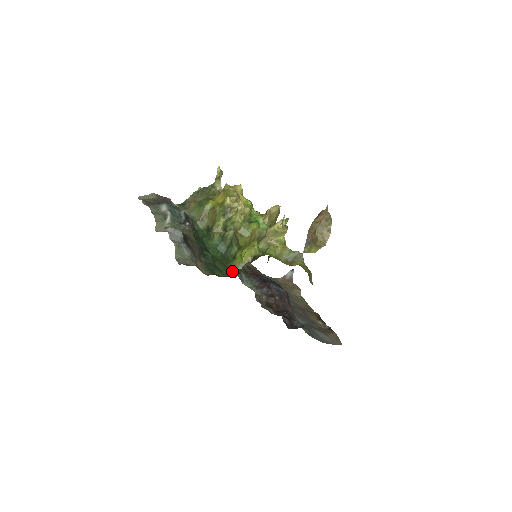
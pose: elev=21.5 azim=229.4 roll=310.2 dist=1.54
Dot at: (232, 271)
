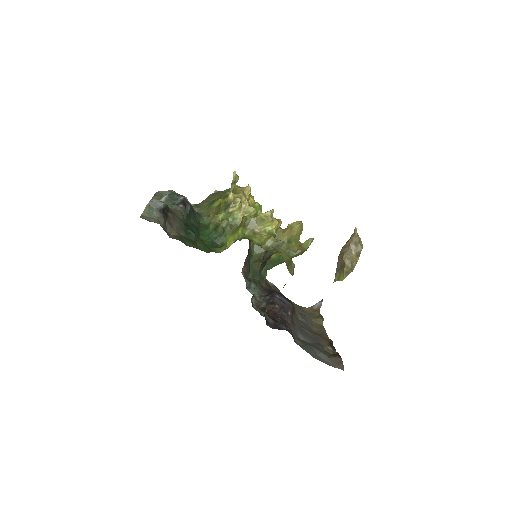
Dot at: occluded
